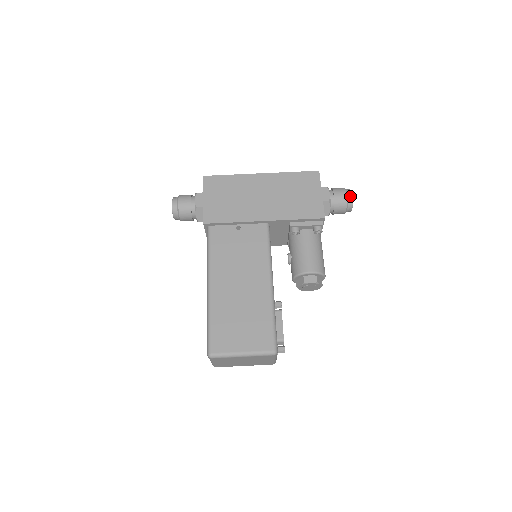
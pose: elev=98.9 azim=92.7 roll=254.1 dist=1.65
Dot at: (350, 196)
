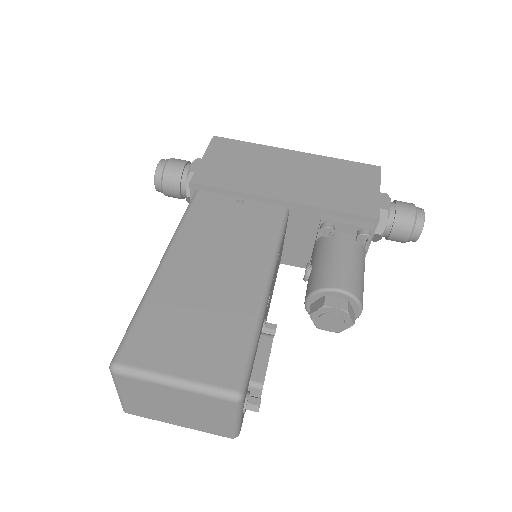
Dot at: (421, 213)
